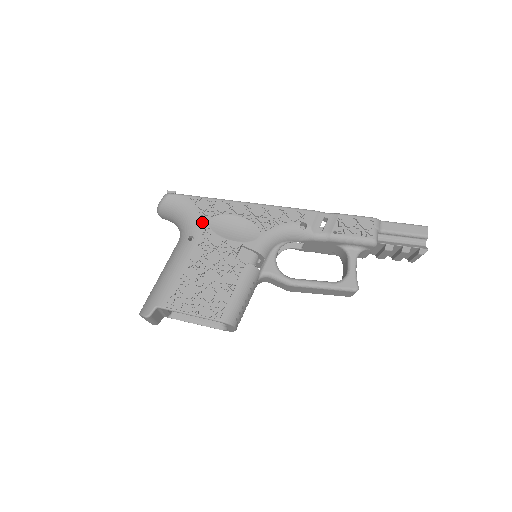
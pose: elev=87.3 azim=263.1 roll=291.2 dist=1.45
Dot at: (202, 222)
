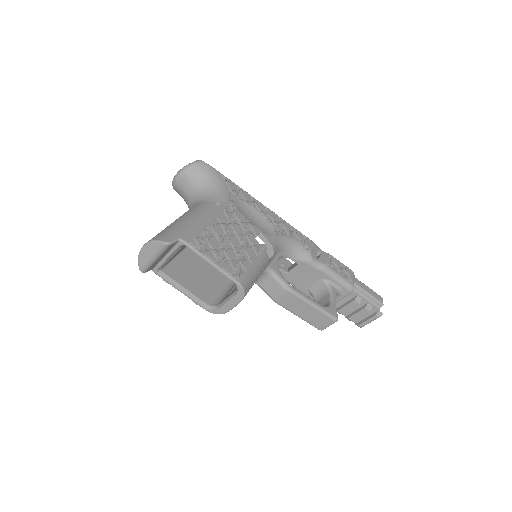
Dot at: (230, 197)
